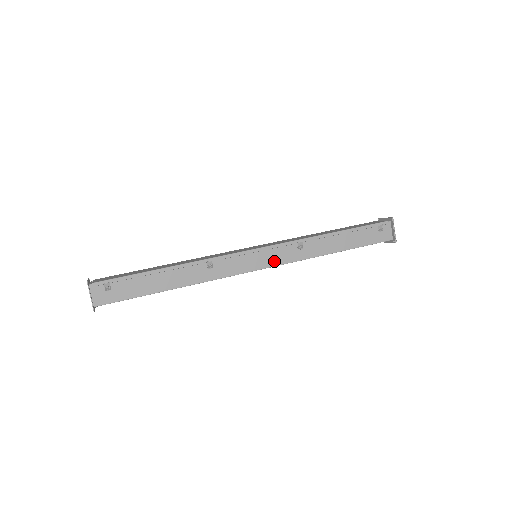
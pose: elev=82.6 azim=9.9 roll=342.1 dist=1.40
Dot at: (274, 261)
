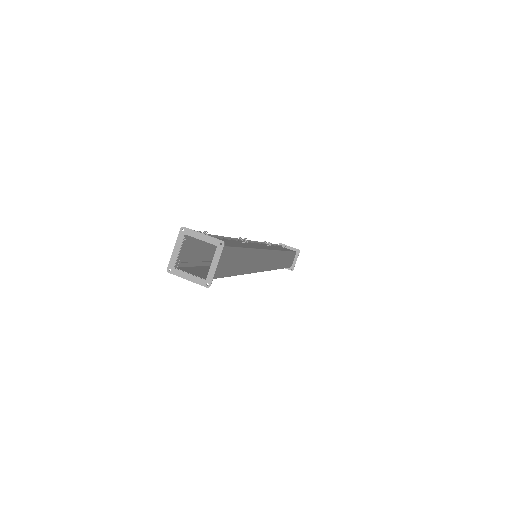
Dot at: (270, 248)
